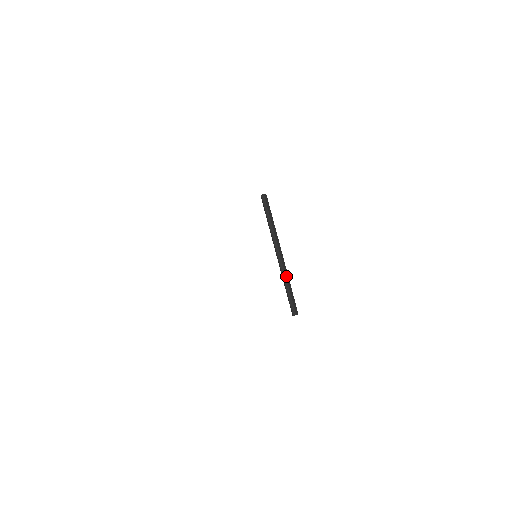
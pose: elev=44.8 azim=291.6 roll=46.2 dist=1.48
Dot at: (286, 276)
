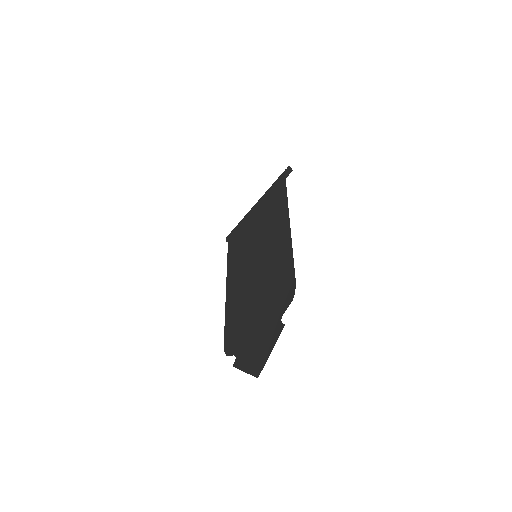
Dot at: occluded
